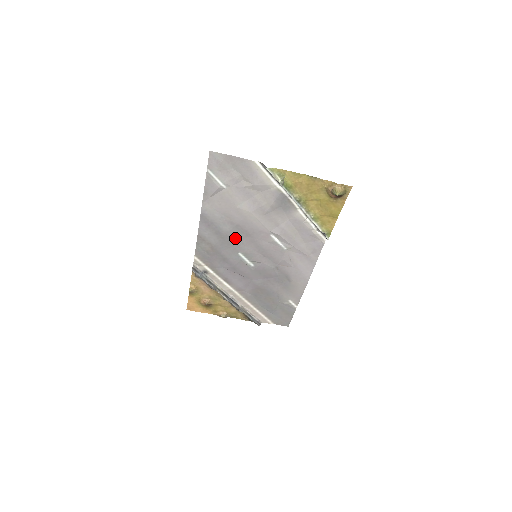
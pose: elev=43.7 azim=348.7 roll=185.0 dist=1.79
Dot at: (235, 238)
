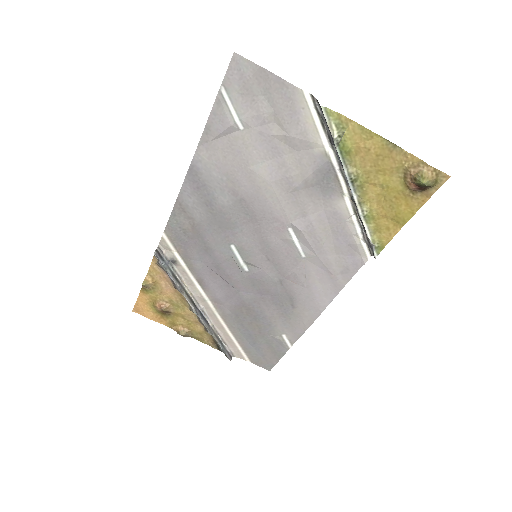
Dot at: (232, 219)
